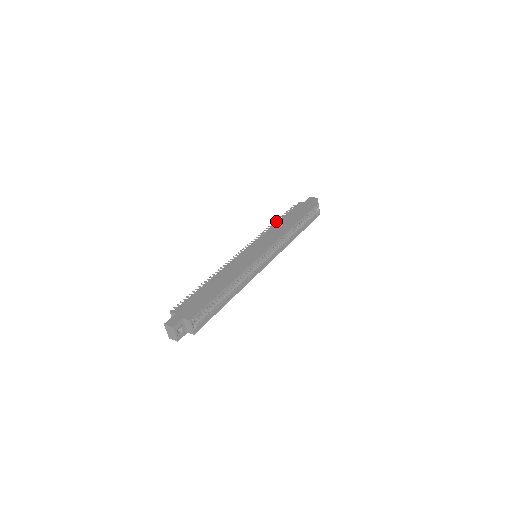
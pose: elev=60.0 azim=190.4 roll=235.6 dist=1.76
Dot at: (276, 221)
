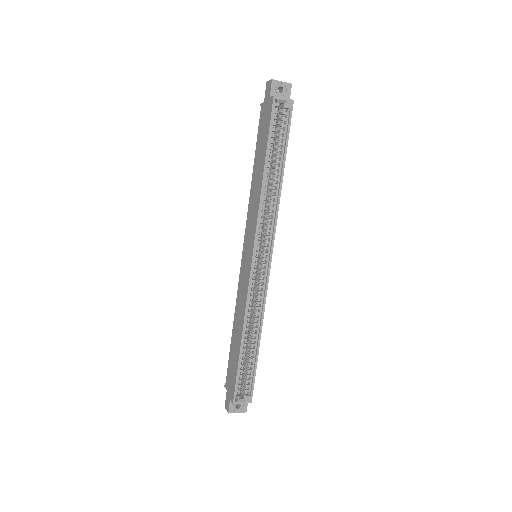
Dot at: occluded
